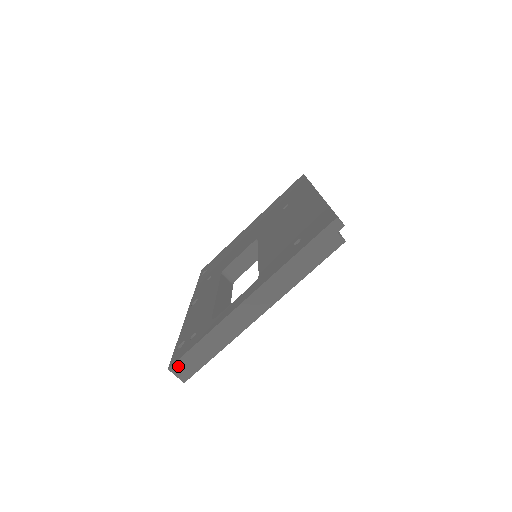
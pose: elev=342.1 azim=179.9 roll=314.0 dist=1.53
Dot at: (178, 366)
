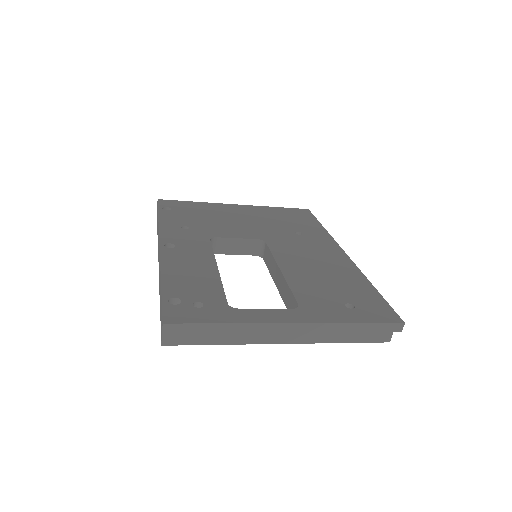
Dot at: (175, 328)
